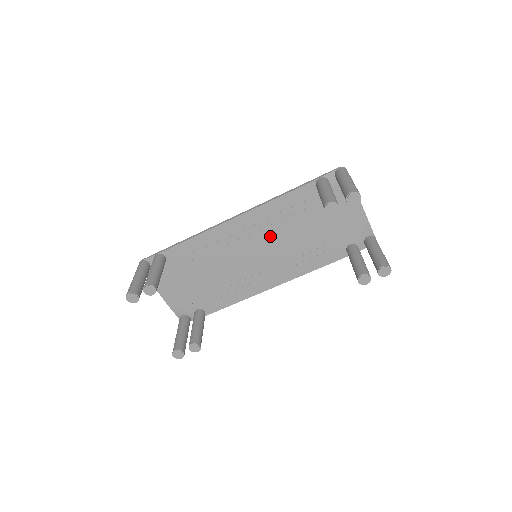
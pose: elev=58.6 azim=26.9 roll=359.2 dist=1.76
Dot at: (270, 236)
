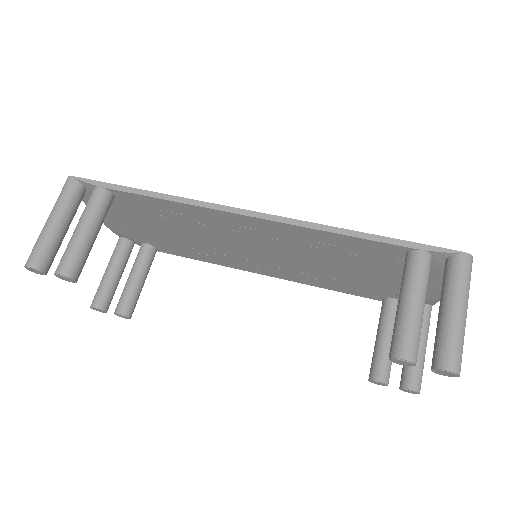
Dot at: (291, 249)
